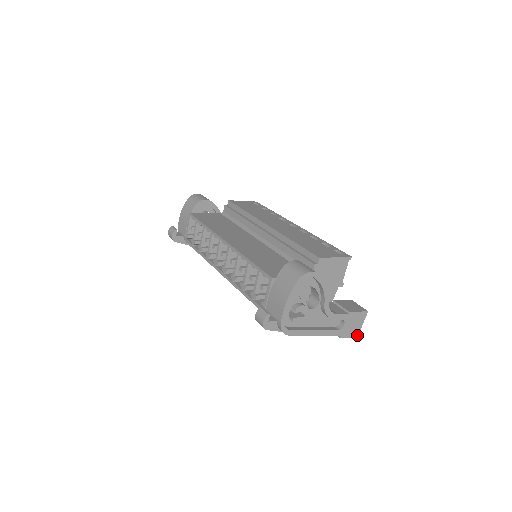
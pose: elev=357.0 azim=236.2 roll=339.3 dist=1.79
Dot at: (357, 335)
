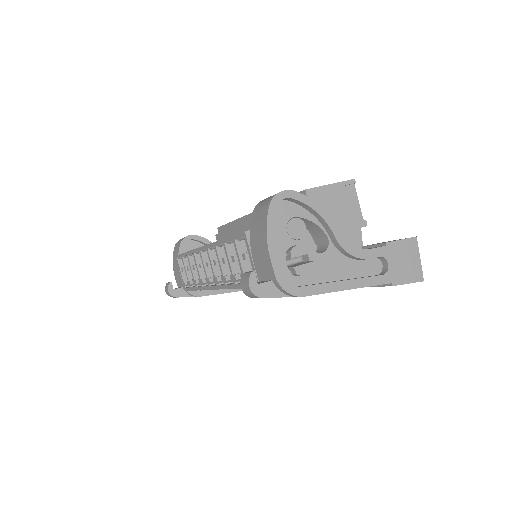
Dot at: (421, 278)
